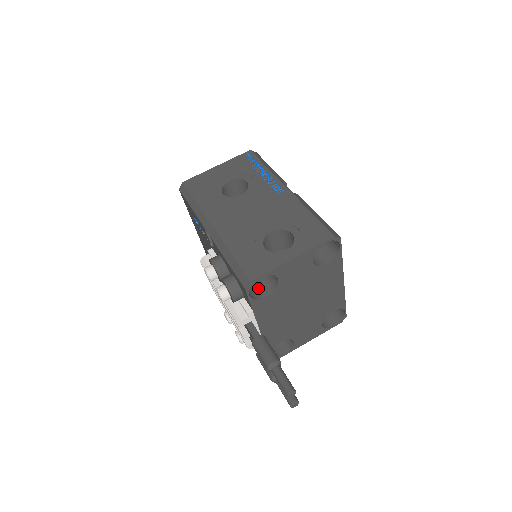
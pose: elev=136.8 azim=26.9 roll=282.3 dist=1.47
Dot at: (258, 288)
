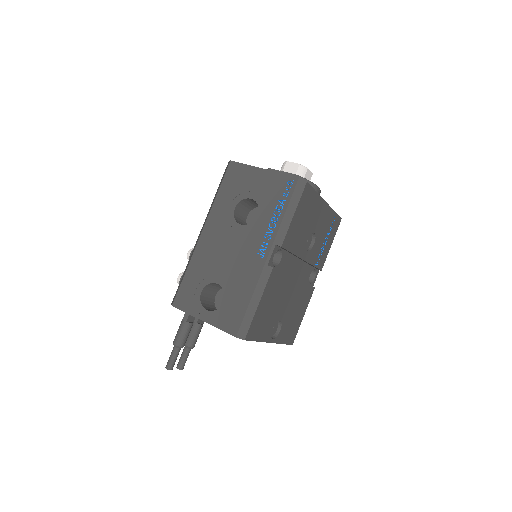
Dot at: occluded
